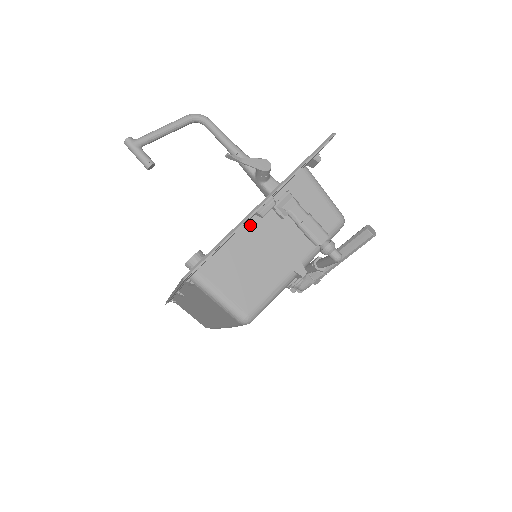
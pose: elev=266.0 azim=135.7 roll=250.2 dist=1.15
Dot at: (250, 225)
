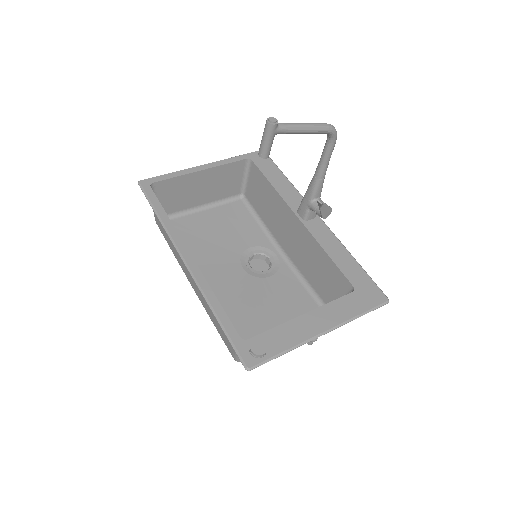
Dot at: (298, 321)
